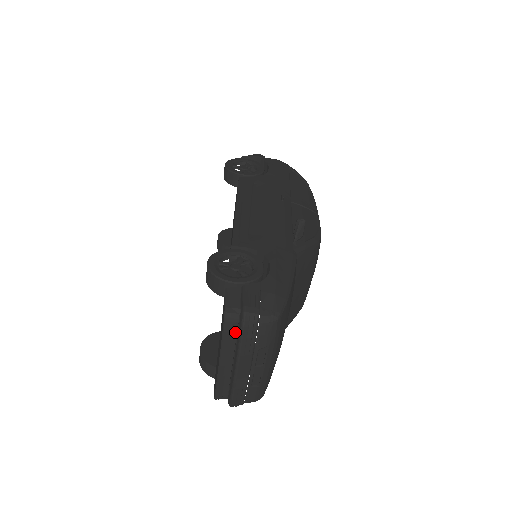
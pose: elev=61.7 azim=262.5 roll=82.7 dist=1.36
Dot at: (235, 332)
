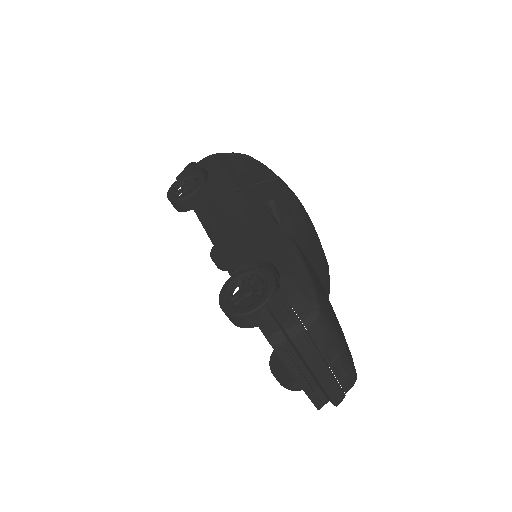
Dot at: (292, 351)
